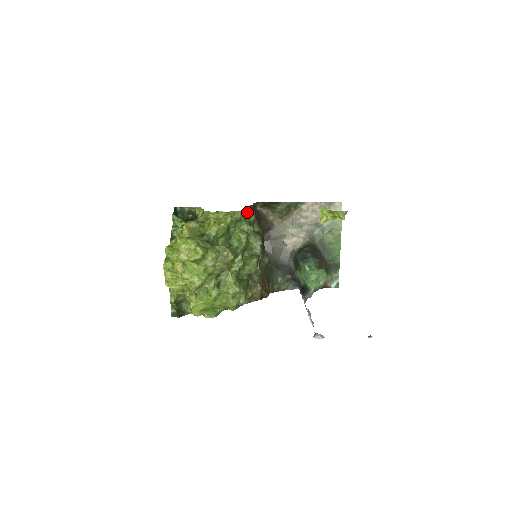
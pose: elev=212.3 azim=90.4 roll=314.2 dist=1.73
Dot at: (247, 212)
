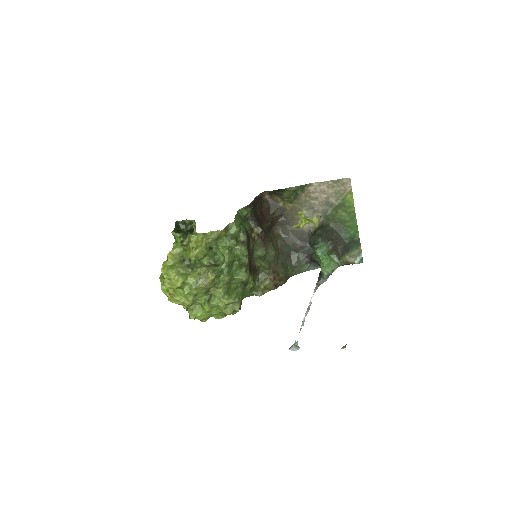
Dot at: (226, 228)
